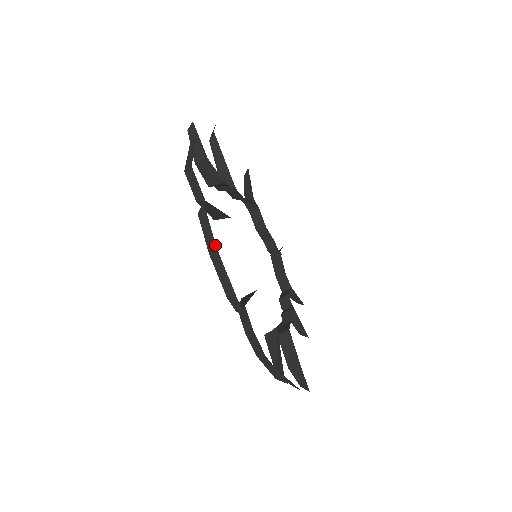
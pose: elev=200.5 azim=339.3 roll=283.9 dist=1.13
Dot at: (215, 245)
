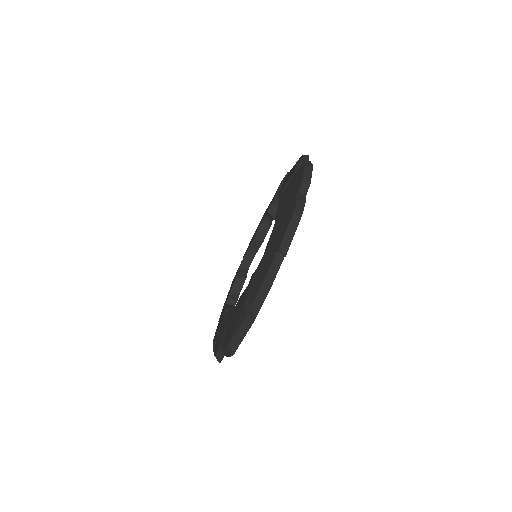
Dot at: occluded
